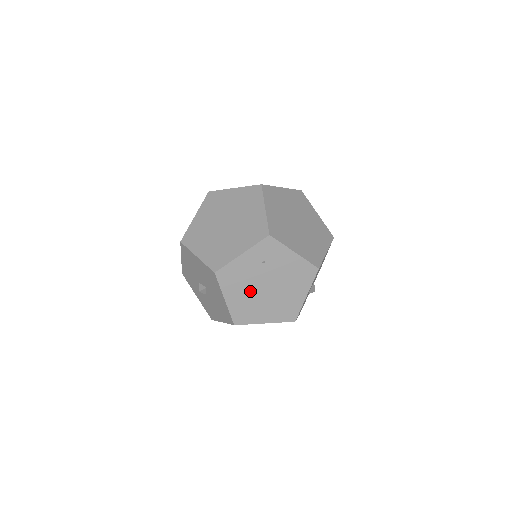
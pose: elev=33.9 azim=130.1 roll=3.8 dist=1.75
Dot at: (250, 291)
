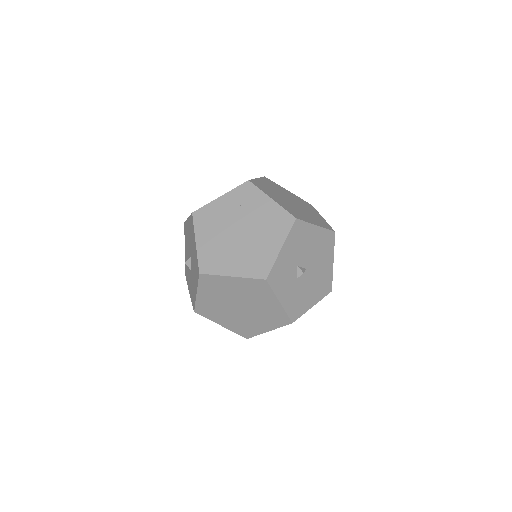
Dot at: (222, 236)
